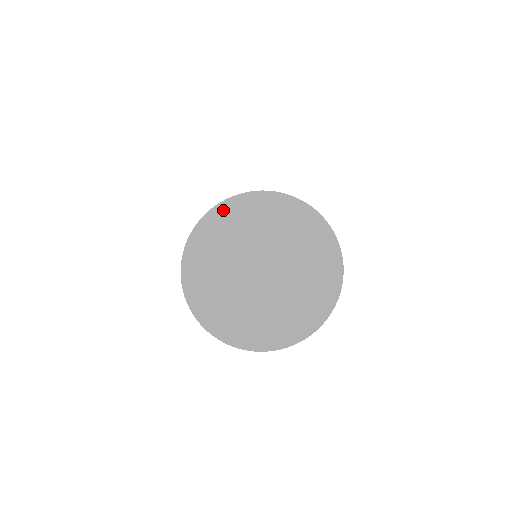
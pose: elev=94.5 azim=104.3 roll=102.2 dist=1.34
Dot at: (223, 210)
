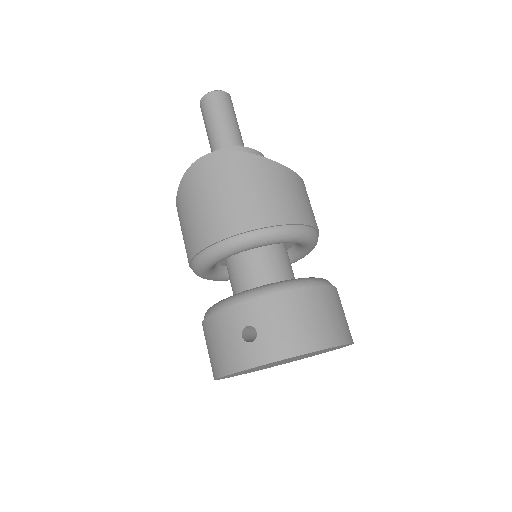
Dot at: occluded
